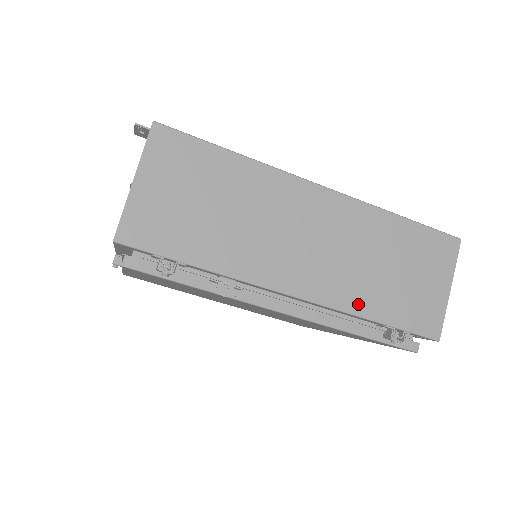
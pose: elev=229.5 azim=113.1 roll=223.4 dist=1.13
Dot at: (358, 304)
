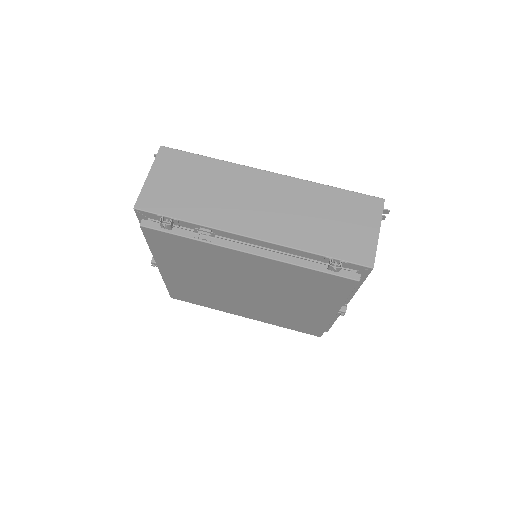
Dot at: (301, 242)
